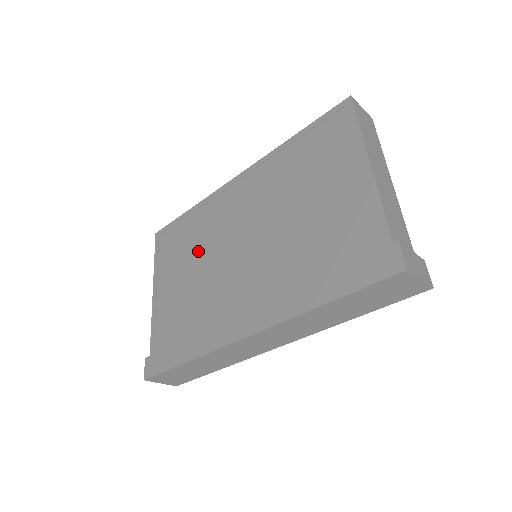
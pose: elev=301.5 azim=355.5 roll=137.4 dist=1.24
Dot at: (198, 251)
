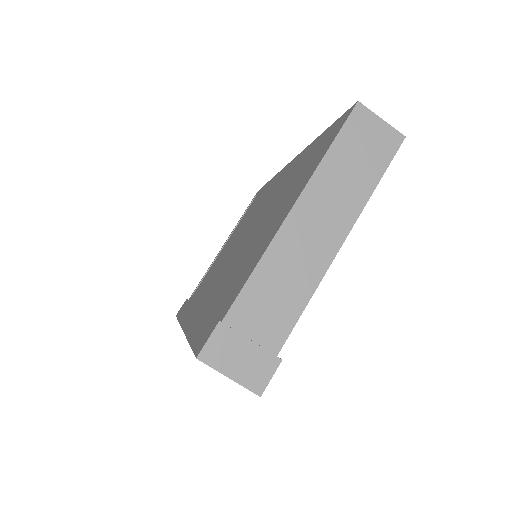
Dot at: (243, 226)
